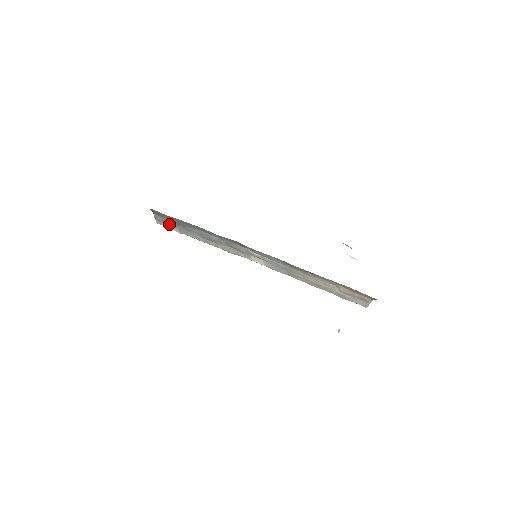
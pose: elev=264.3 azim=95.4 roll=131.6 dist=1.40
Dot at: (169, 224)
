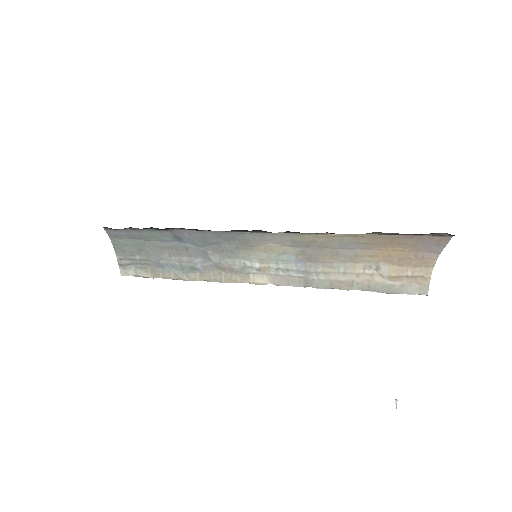
Dot at: (137, 268)
